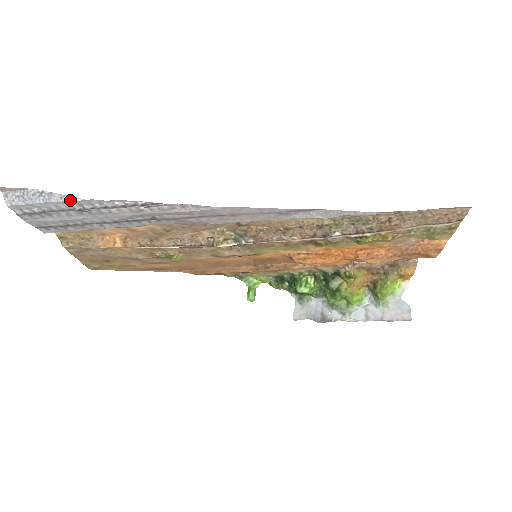
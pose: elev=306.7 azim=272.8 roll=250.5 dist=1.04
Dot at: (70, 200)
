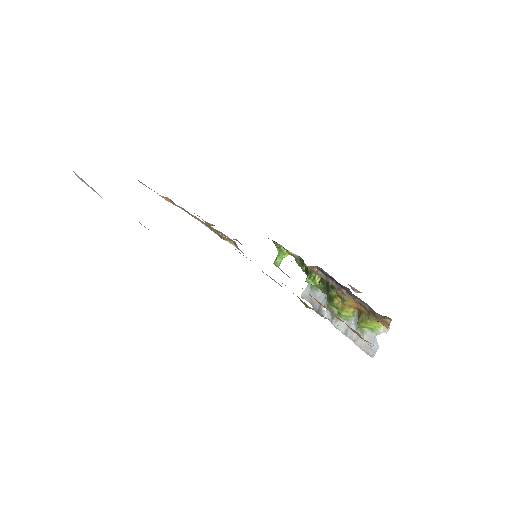
Dot at: occluded
